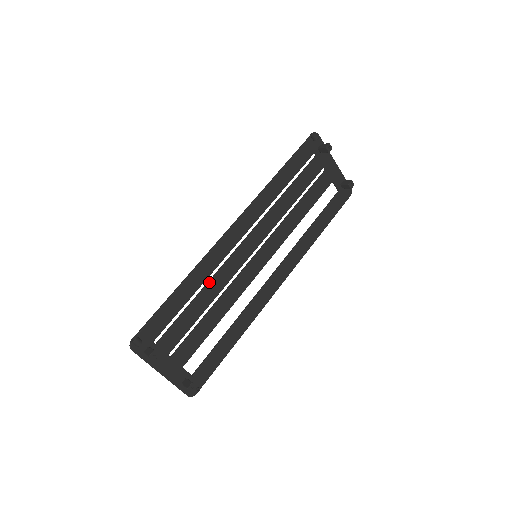
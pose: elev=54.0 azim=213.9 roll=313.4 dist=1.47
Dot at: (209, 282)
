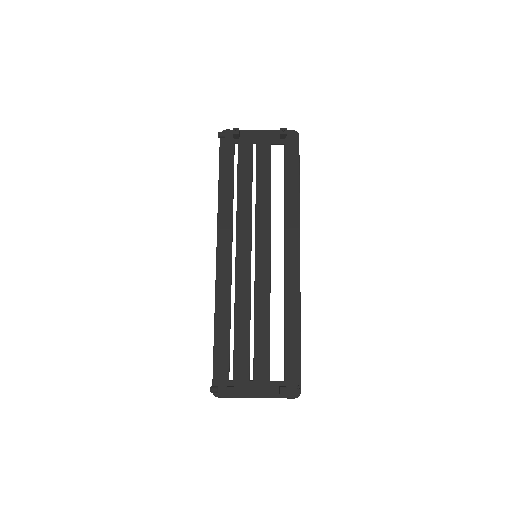
Dot at: (234, 306)
